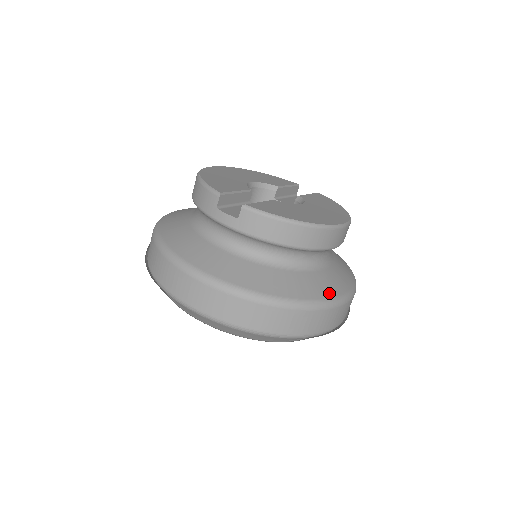
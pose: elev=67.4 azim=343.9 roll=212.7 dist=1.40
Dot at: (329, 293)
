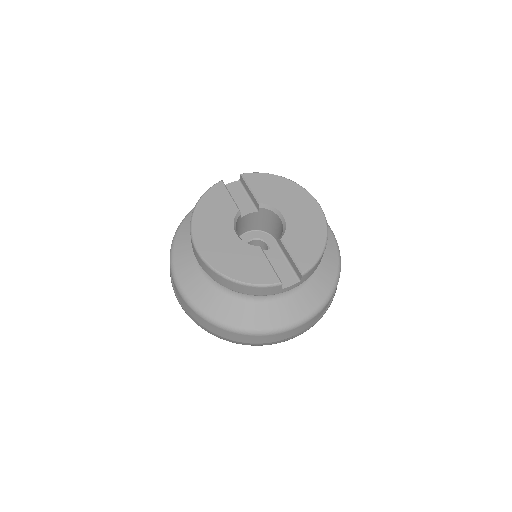
Dot at: (332, 242)
